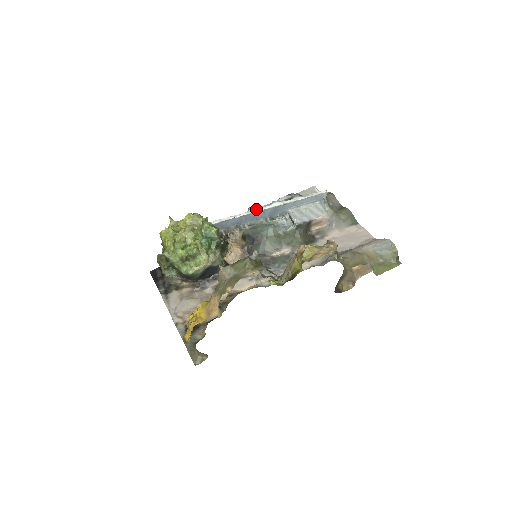
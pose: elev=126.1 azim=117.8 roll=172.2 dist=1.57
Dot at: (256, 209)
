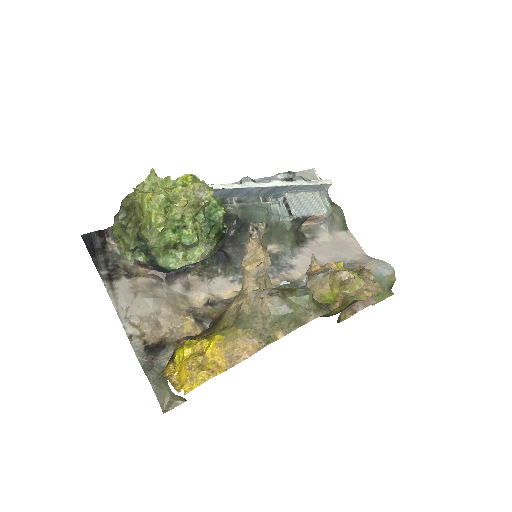
Dot at: (254, 183)
